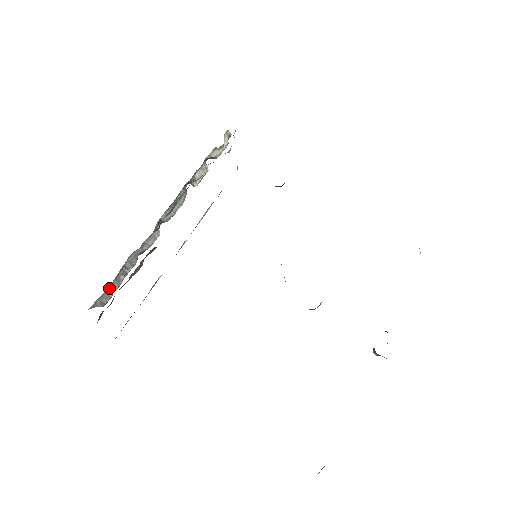
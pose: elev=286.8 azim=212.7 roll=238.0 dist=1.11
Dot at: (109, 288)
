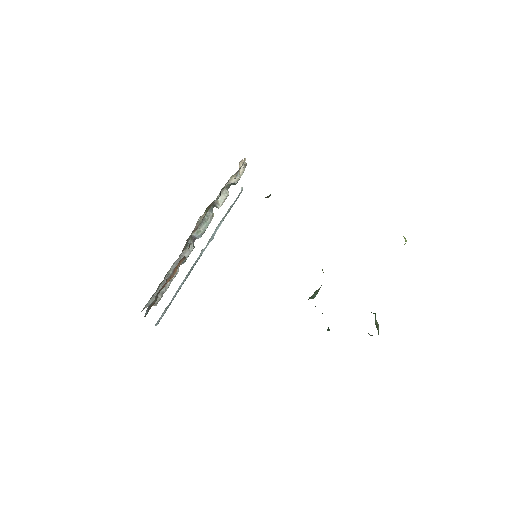
Dot at: (158, 291)
